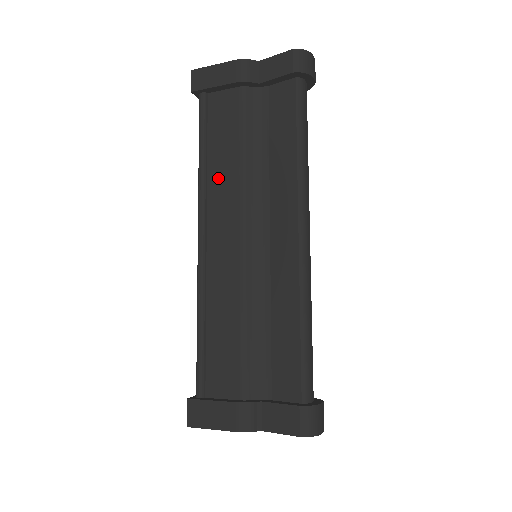
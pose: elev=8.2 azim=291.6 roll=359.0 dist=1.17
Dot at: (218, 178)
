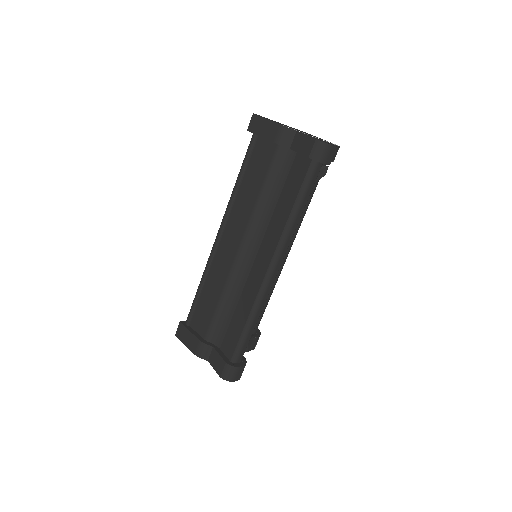
Dot at: (241, 202)
